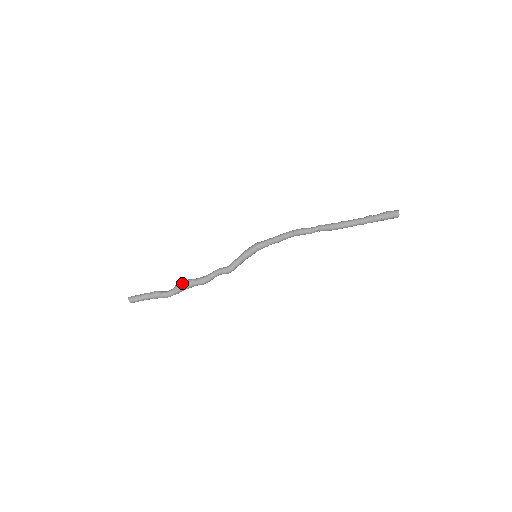
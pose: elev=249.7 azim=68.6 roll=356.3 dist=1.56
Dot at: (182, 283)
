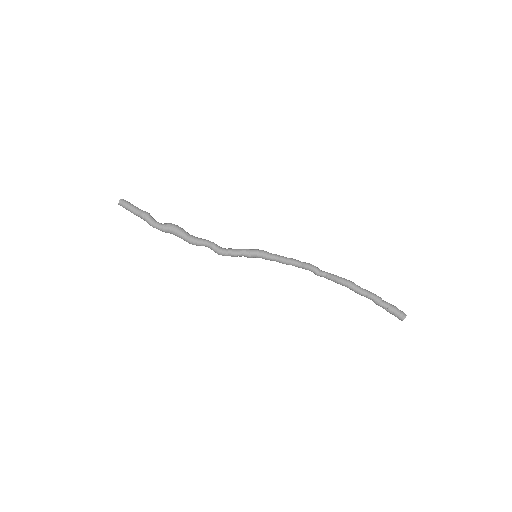
Dot at: (176, 225)
